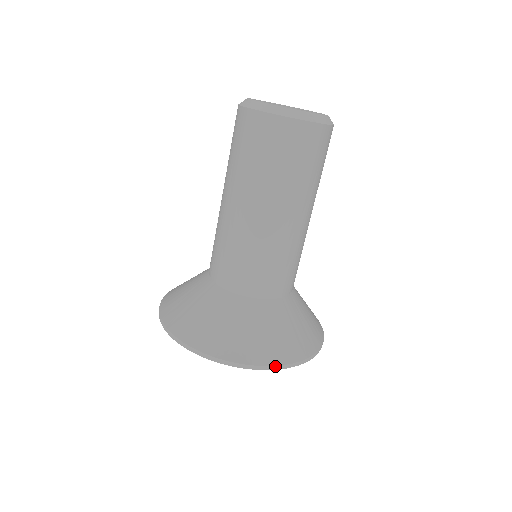
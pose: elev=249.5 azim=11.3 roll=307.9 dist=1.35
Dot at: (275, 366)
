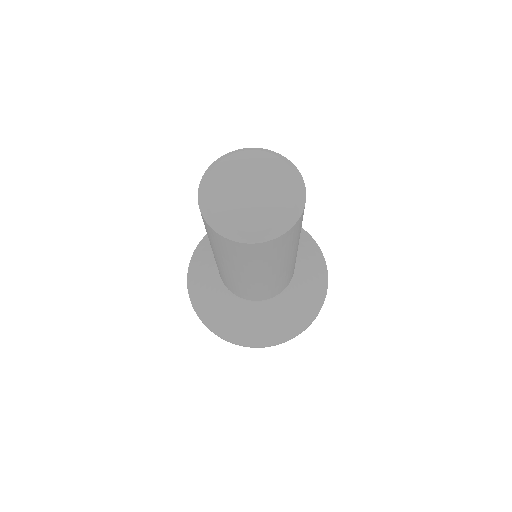
Dot at: (242, 345)
